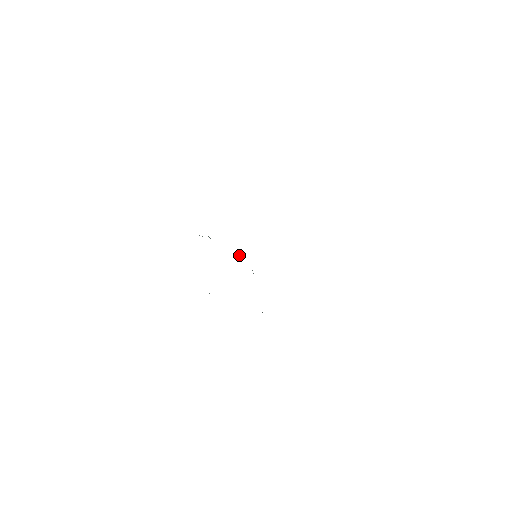
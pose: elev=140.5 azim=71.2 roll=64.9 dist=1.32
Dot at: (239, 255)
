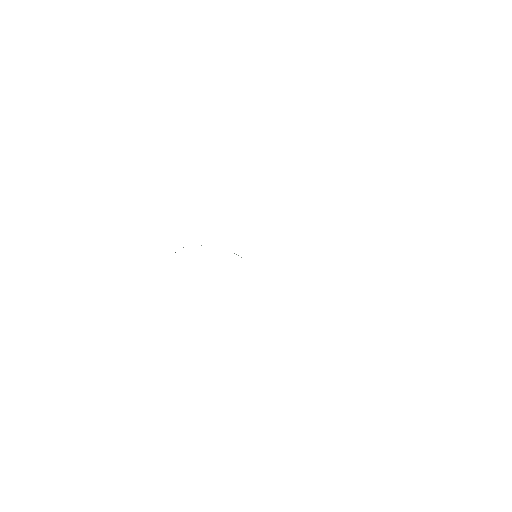
Dot at: (236, 254)
